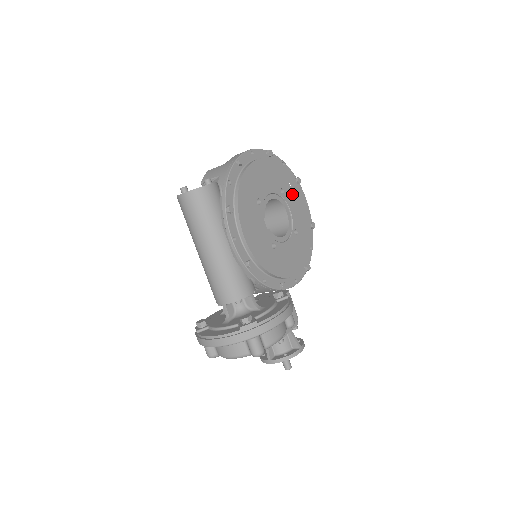
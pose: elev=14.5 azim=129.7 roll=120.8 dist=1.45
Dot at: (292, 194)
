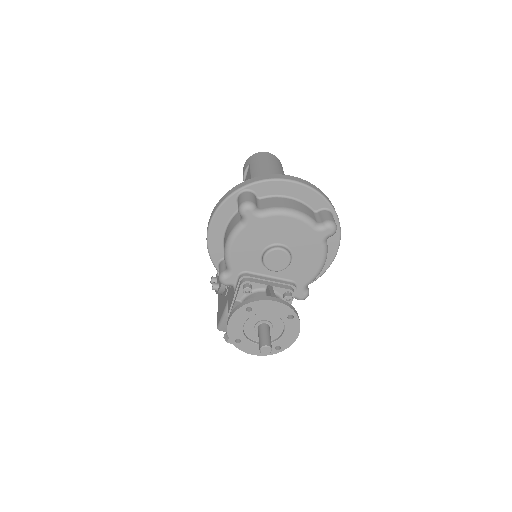
Dot at: occluded
